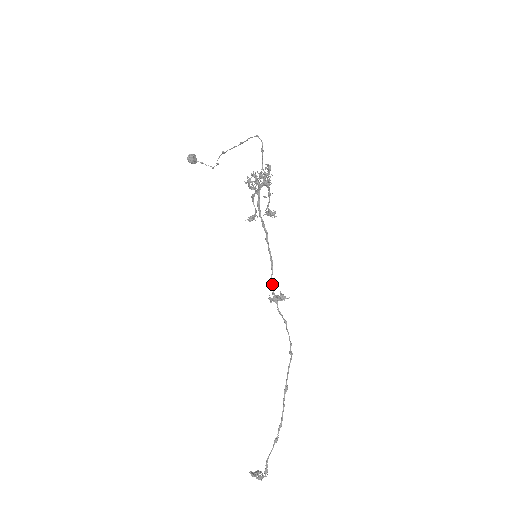
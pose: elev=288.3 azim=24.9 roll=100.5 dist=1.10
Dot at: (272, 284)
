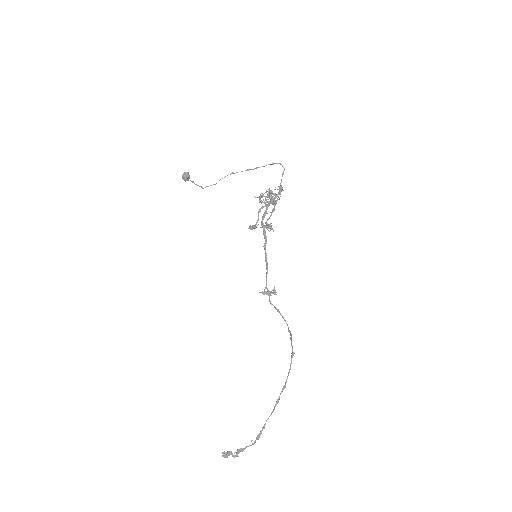
Dot at: occluded
